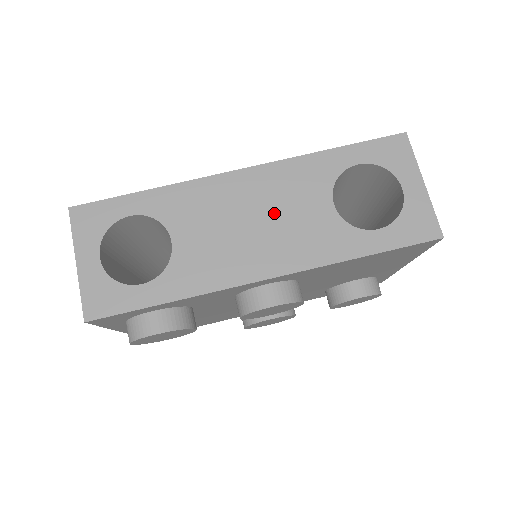
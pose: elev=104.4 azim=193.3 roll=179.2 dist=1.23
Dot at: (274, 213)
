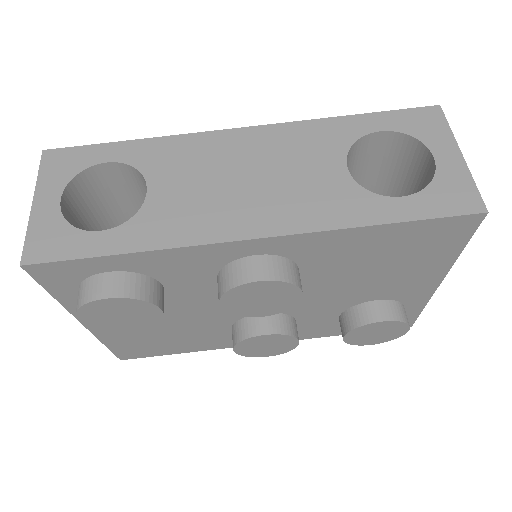
Dot at: (273, 171)
